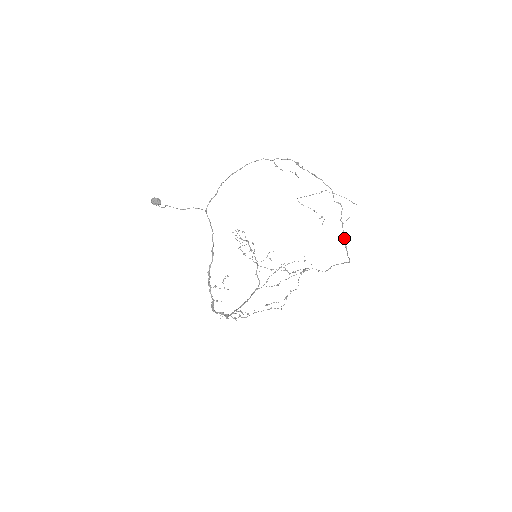
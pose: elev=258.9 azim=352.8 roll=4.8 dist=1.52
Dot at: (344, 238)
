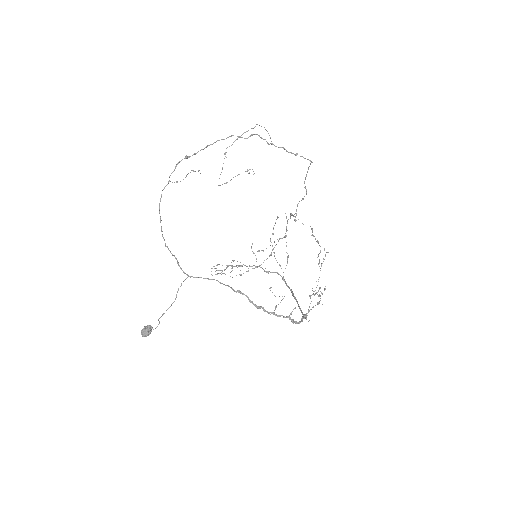
Dot at: occluded
